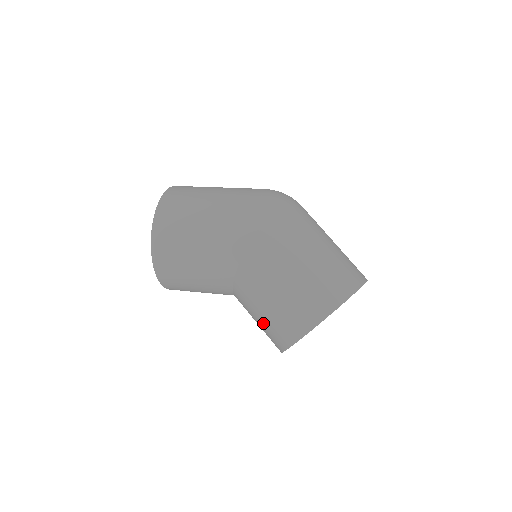
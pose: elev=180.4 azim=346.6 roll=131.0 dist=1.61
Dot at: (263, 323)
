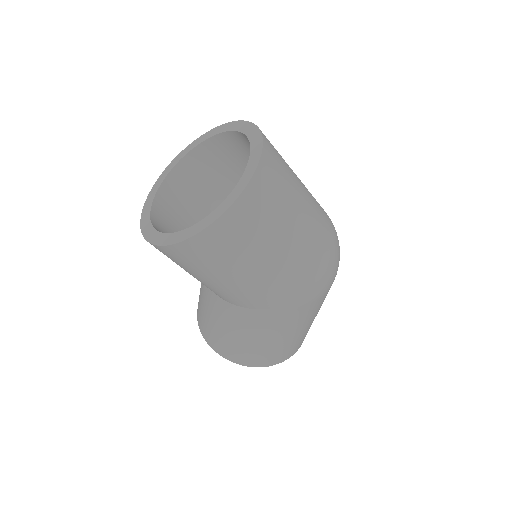
Dot at: (211, 325)
